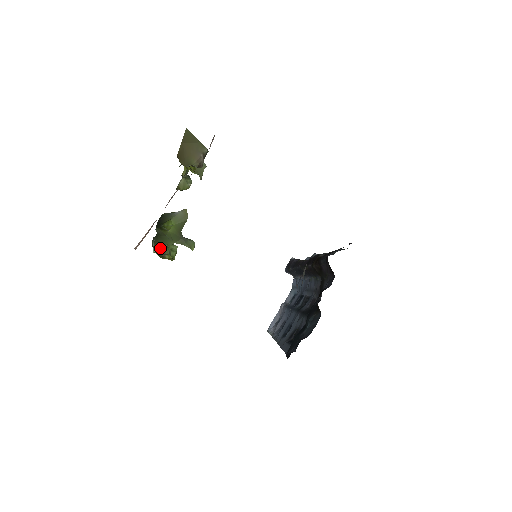
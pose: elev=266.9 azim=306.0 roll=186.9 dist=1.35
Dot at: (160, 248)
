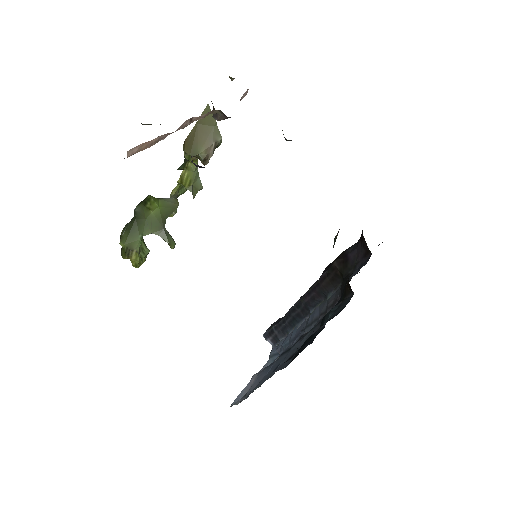
Dot at: (130, 239)
